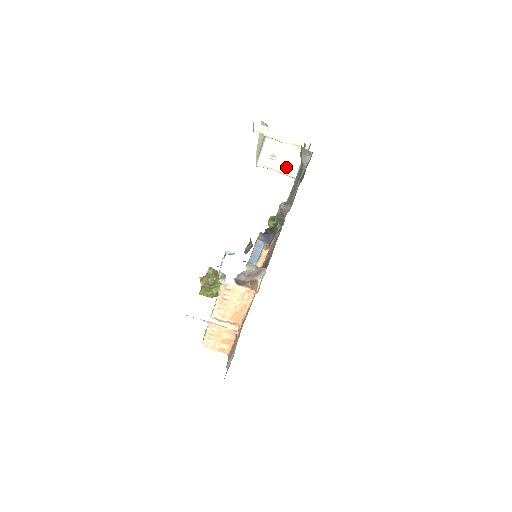
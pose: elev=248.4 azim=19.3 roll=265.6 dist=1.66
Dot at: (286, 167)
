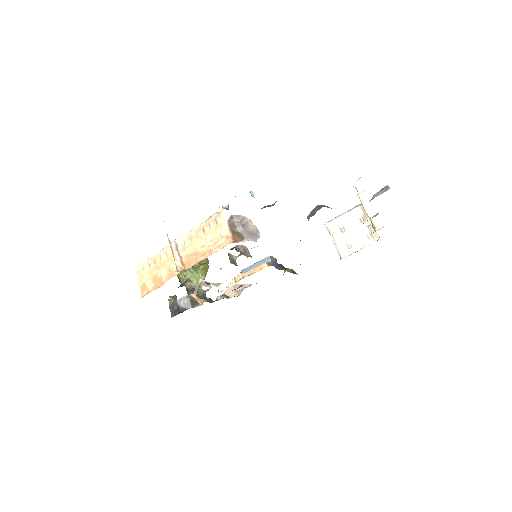
Dot at: (344, 245)
